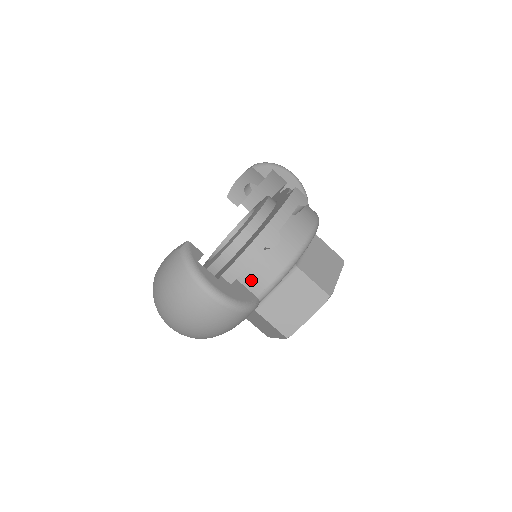
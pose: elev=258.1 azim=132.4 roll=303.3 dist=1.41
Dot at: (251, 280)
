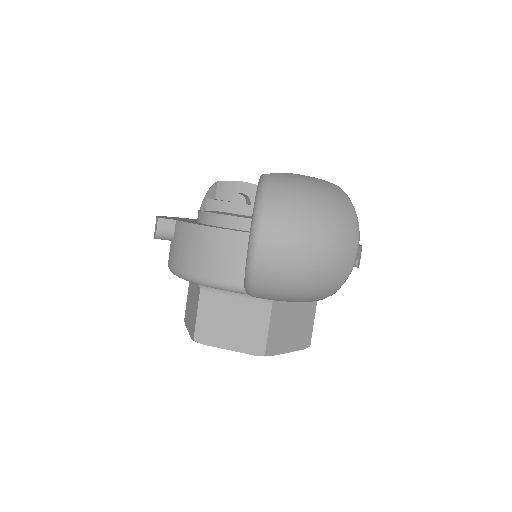
Dot at: occluded
